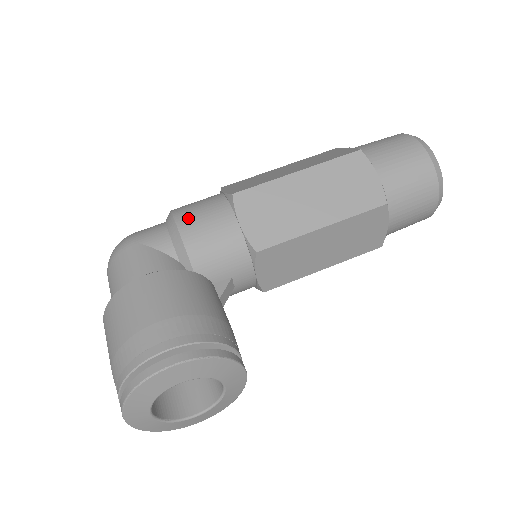
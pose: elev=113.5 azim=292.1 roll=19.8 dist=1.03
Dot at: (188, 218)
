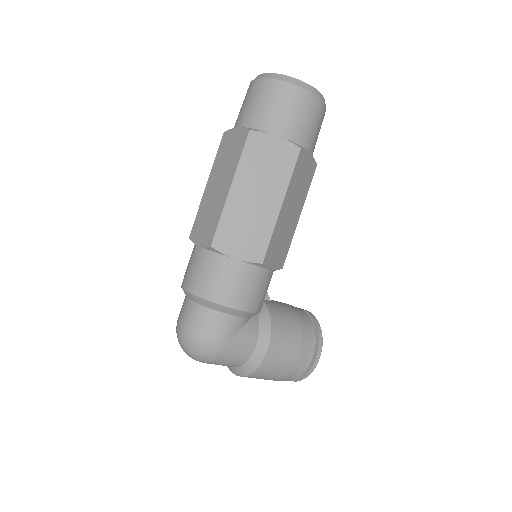
Dot at: (246, 301)
